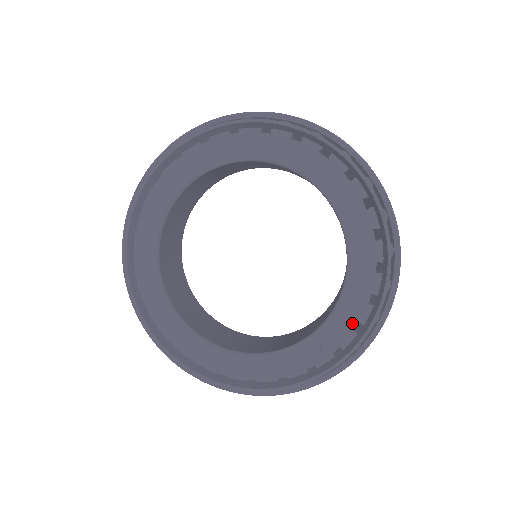
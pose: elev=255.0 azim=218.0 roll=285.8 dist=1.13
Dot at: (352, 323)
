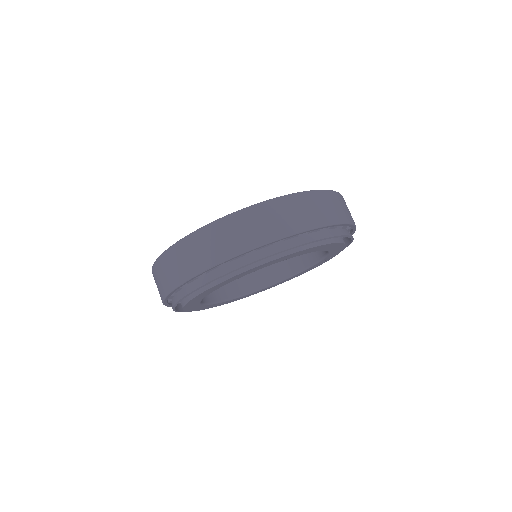
Dot at: occluded
